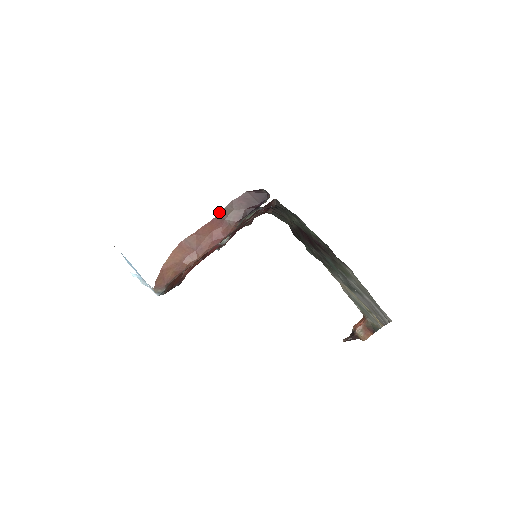
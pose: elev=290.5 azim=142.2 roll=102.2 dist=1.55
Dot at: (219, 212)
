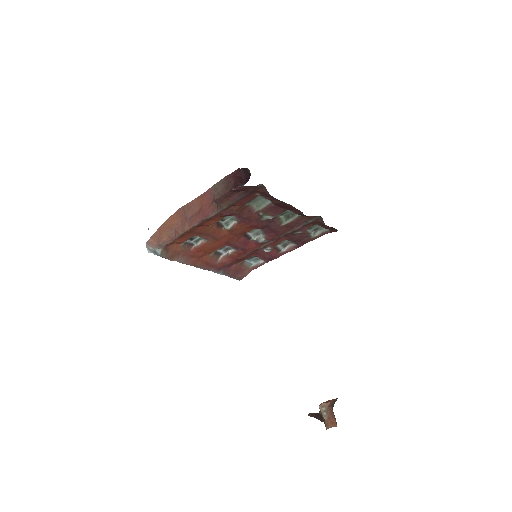
Dot at: (212, 186)
